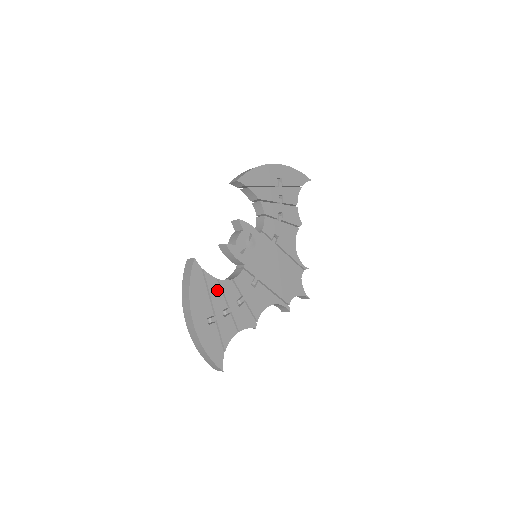
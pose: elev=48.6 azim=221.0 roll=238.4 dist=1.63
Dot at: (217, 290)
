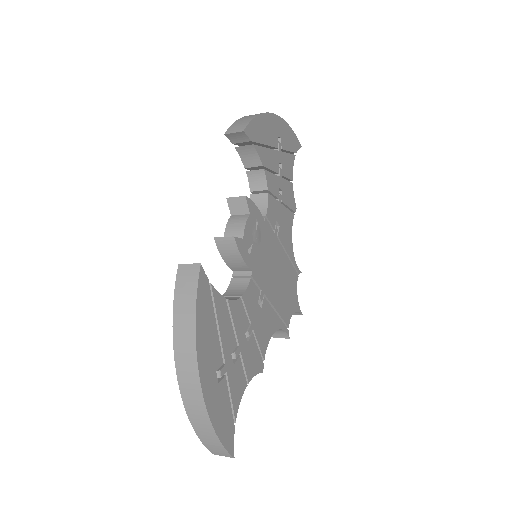
Dot at: (226, 318)
